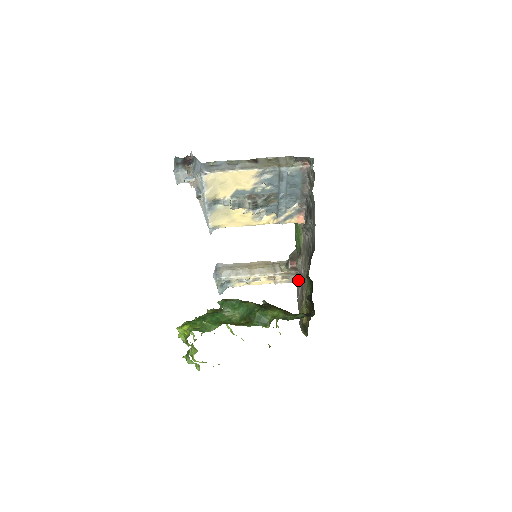
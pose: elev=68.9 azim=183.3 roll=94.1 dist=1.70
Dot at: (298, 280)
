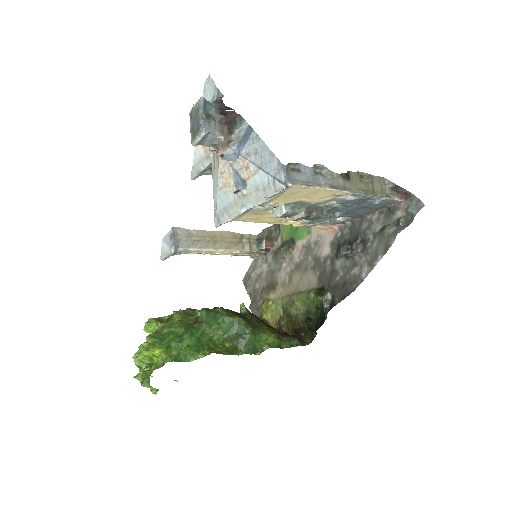
Dot at: (265, 262)
